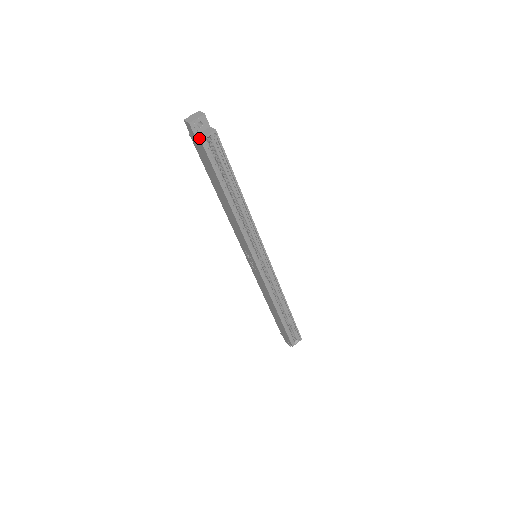
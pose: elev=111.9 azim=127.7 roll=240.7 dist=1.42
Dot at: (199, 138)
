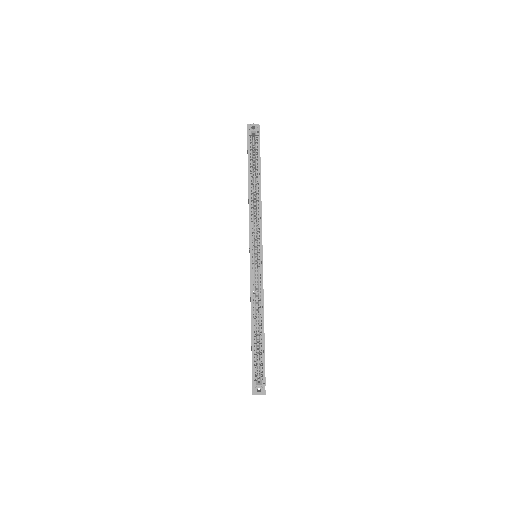
Dot at: (247, 131)
